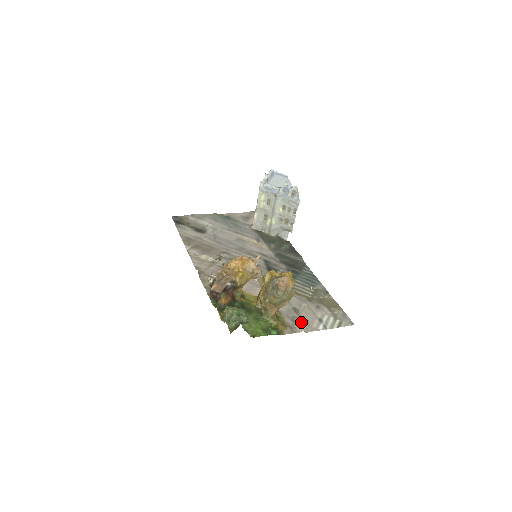
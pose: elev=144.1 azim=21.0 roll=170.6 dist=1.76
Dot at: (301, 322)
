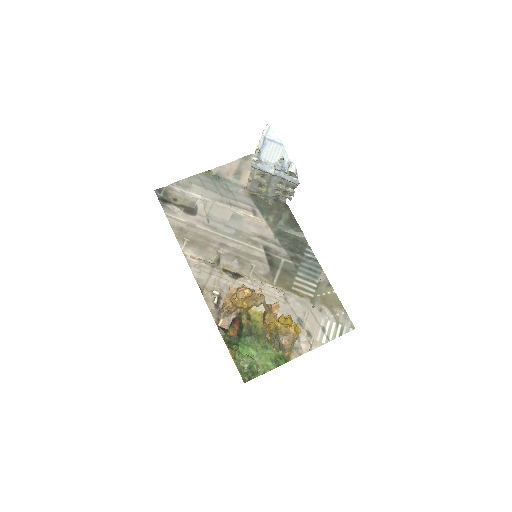
Dot at: (306, 339)
